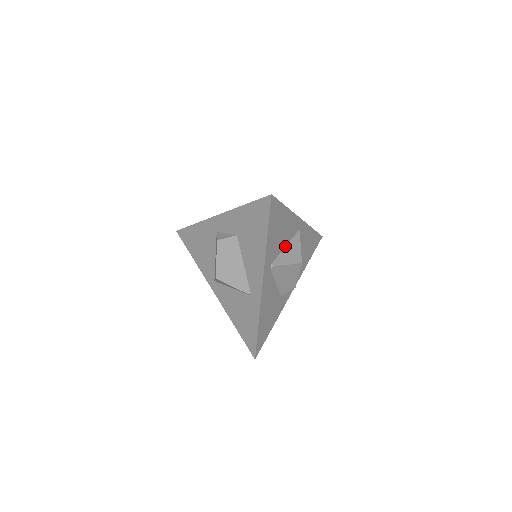
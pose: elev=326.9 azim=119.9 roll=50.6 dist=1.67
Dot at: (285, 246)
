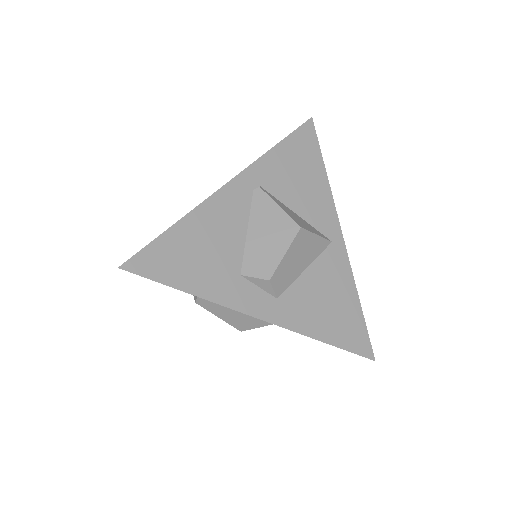
Dot at: (295, 213)
